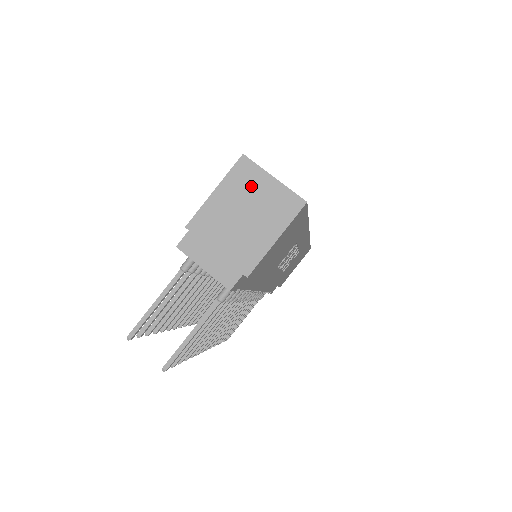
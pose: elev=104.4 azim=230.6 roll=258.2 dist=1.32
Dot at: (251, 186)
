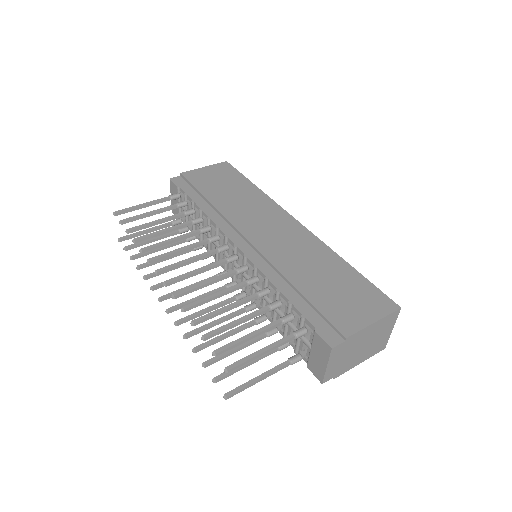
Dot at: (385, 329)
